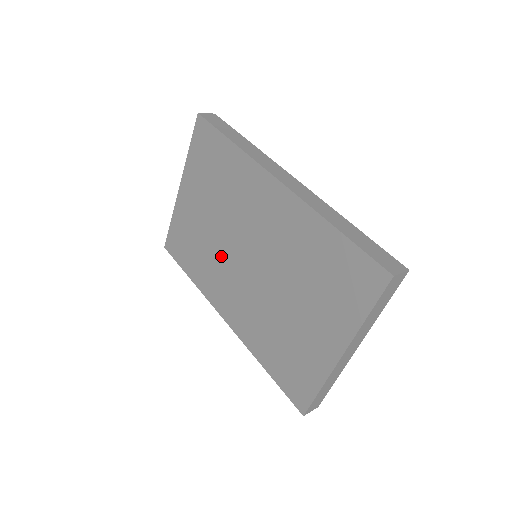
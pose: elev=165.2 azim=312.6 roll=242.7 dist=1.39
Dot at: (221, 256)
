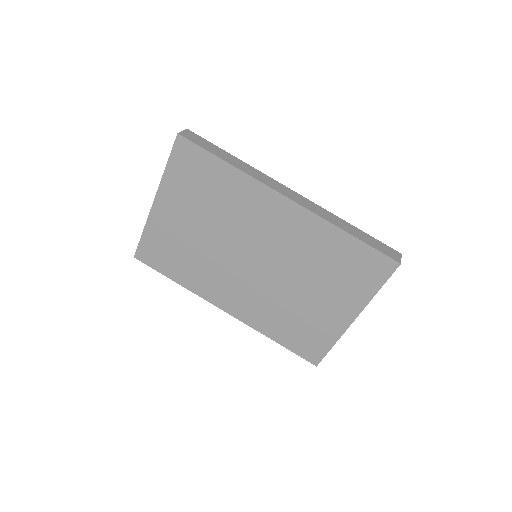
Dot at: (218, 261)
